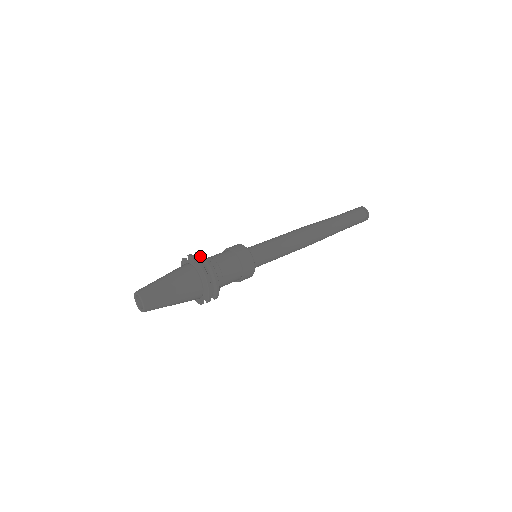
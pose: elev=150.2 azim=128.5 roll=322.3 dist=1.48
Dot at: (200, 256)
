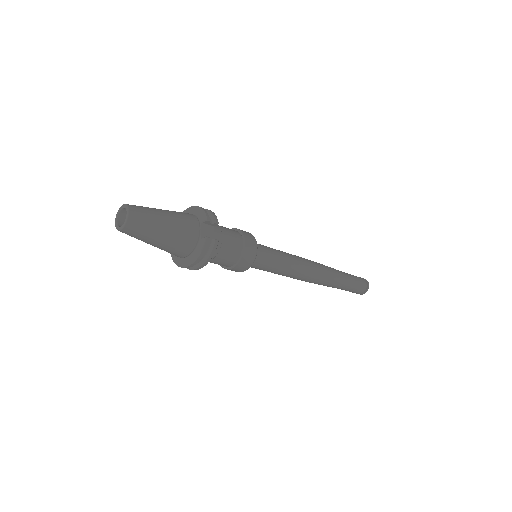
Dot at: occluded
